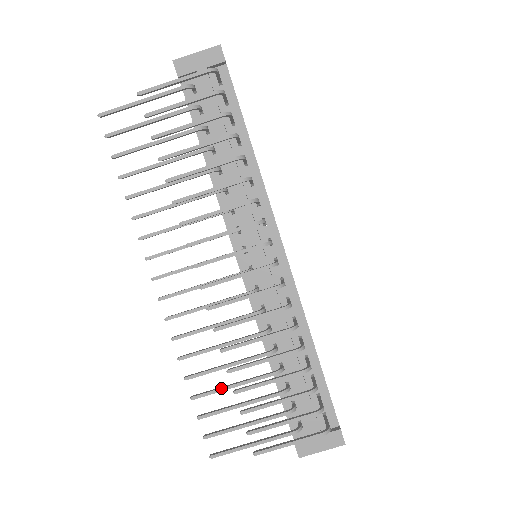
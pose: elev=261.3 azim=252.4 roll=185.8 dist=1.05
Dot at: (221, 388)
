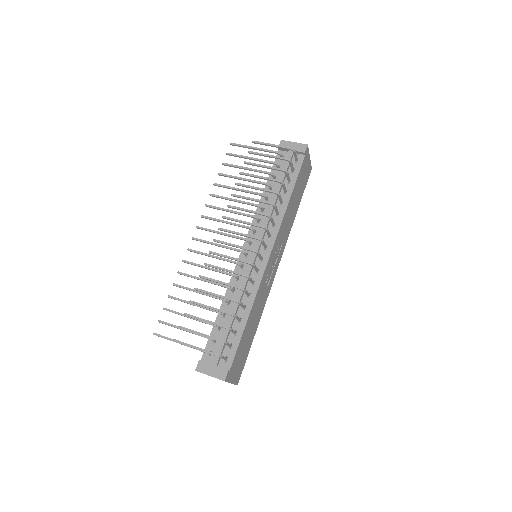
Dot at: (186, 301)
